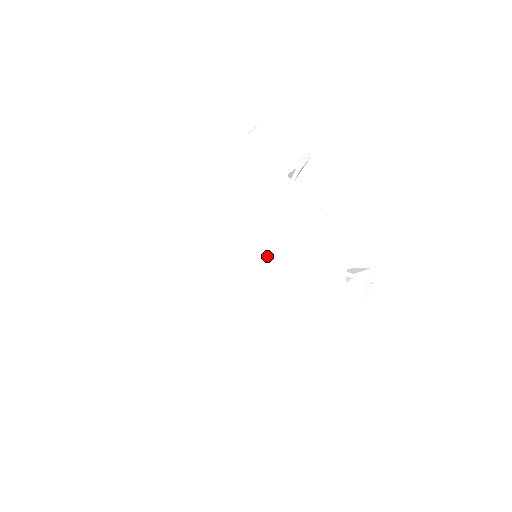
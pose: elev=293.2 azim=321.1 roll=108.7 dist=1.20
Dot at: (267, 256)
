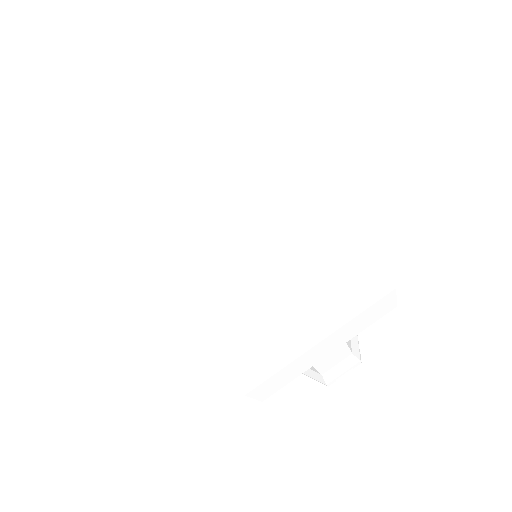
Dot at: (324, 159)
